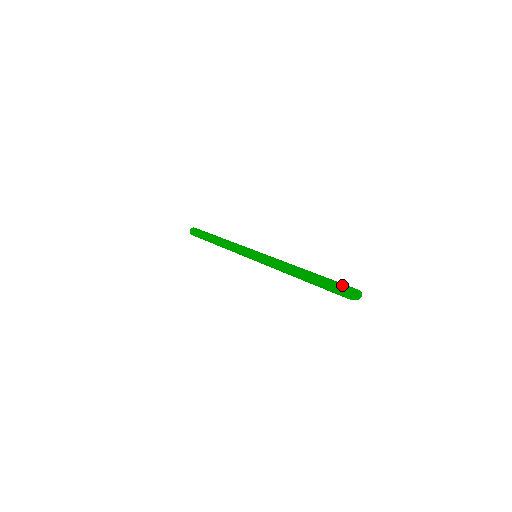
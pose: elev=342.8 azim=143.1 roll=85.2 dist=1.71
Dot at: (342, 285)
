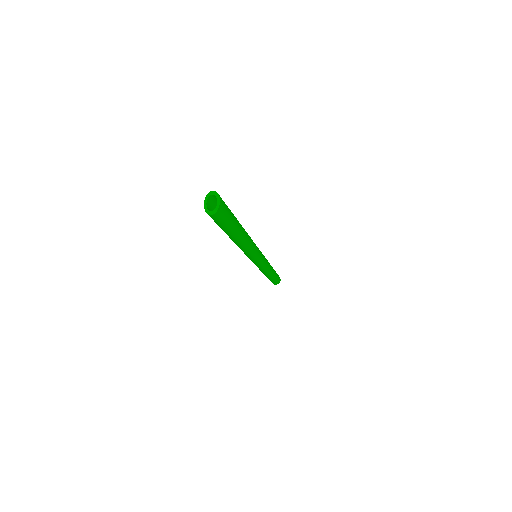
Dot at: (209, 204)
